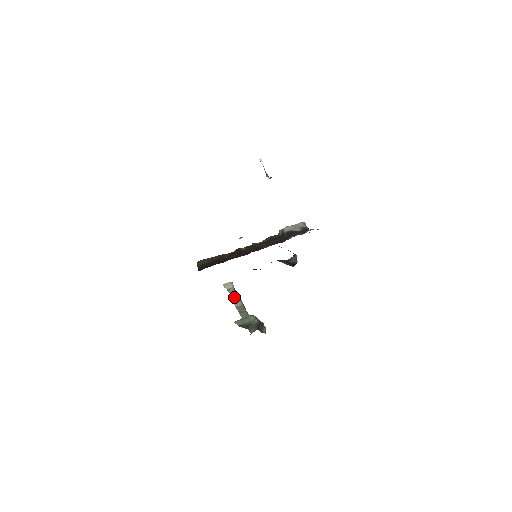
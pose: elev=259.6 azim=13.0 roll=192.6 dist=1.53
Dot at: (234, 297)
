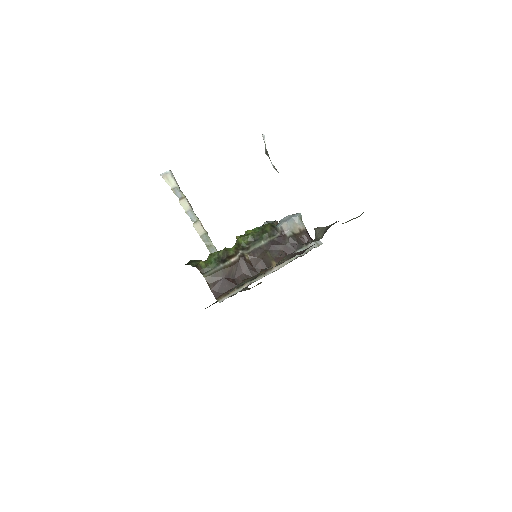
Dot at: (189, 212)
